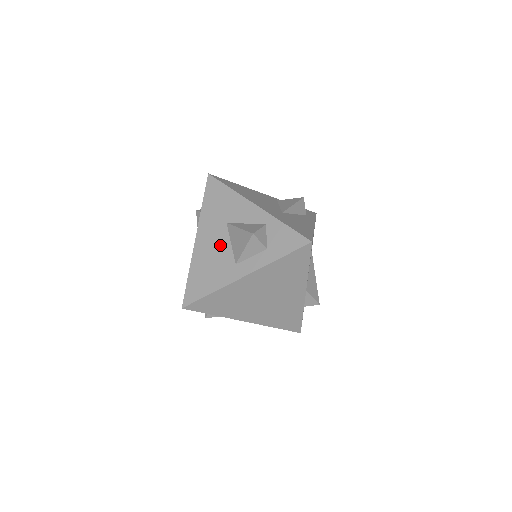
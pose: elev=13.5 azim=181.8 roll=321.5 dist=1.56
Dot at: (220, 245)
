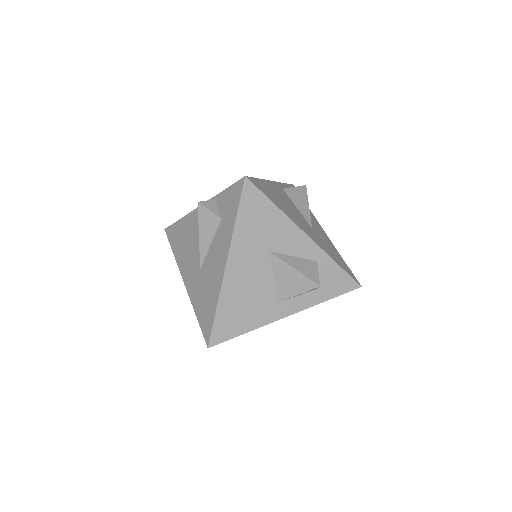
Dot at: (260, 278)
